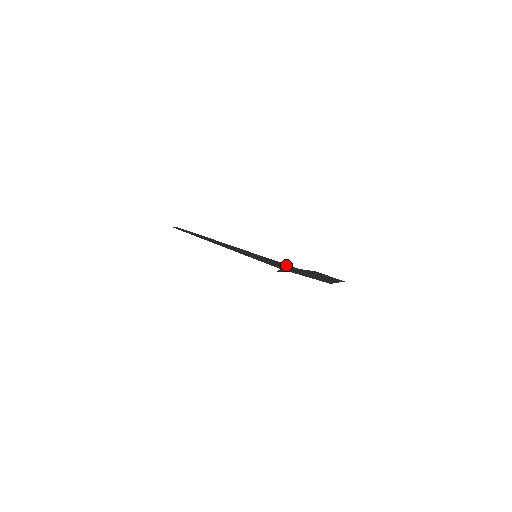
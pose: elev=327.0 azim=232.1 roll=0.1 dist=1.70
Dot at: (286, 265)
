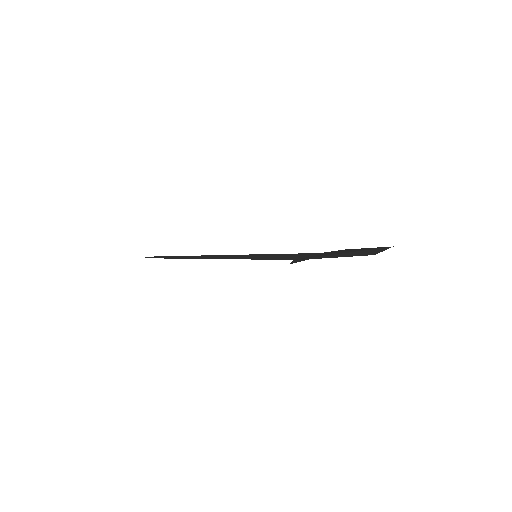
Dot at: (300, 254)
